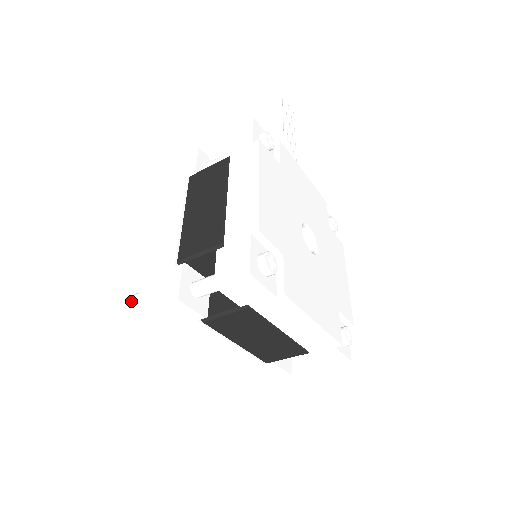
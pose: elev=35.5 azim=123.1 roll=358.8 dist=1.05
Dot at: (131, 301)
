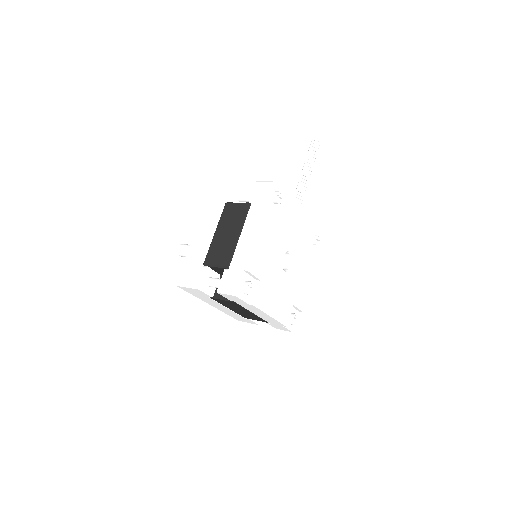
Dot at: (178, 249)
